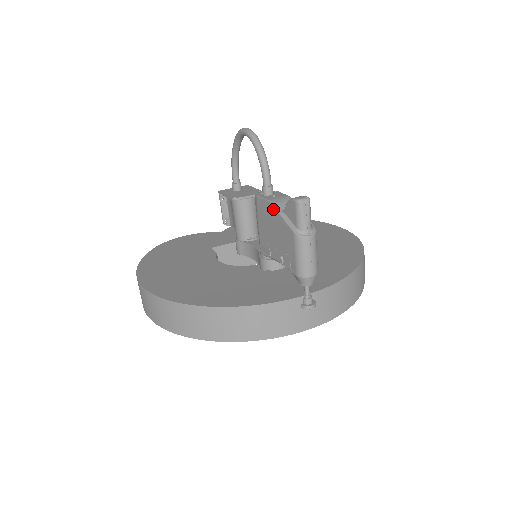
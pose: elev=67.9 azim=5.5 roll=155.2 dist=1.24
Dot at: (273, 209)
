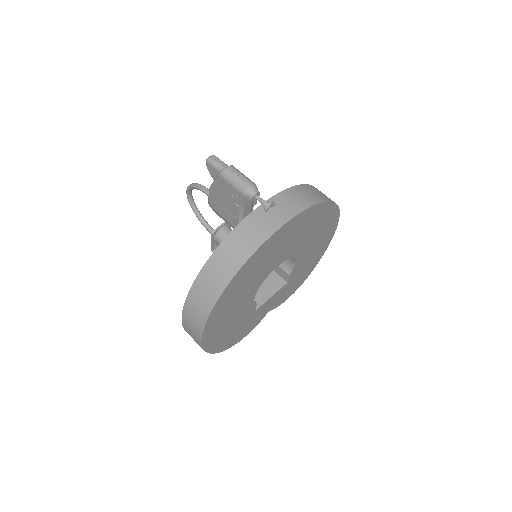
Dot at: (211, 189)
